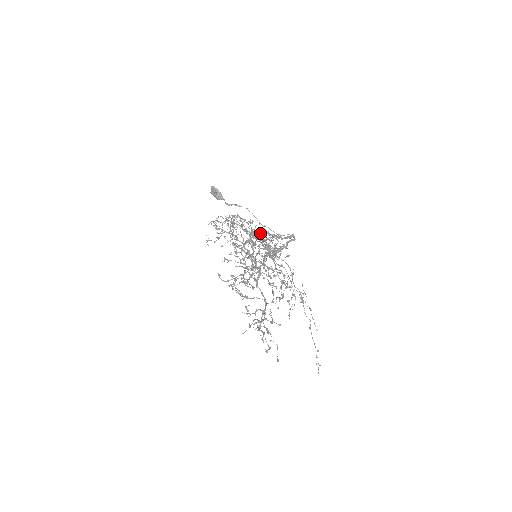
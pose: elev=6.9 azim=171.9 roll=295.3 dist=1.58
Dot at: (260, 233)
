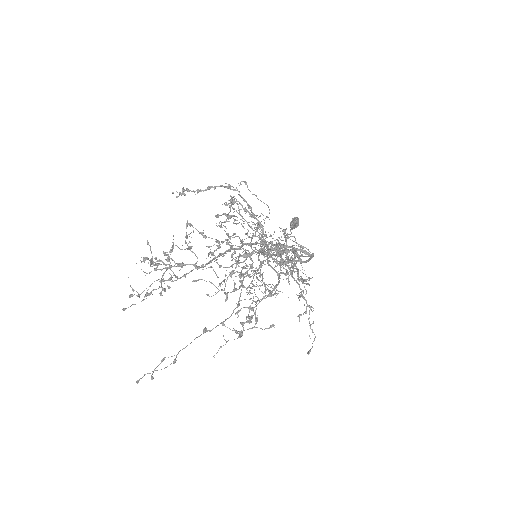
Dot at: occluded
